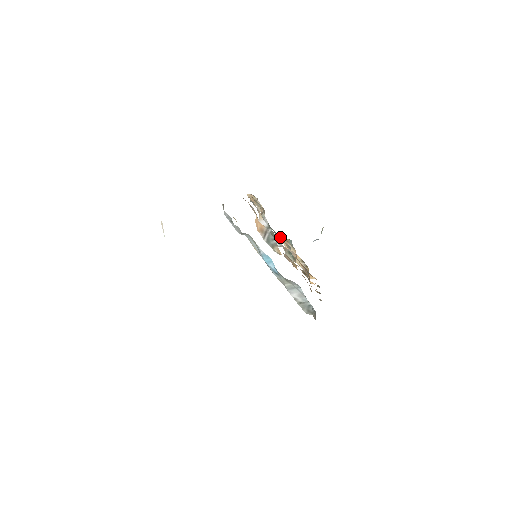
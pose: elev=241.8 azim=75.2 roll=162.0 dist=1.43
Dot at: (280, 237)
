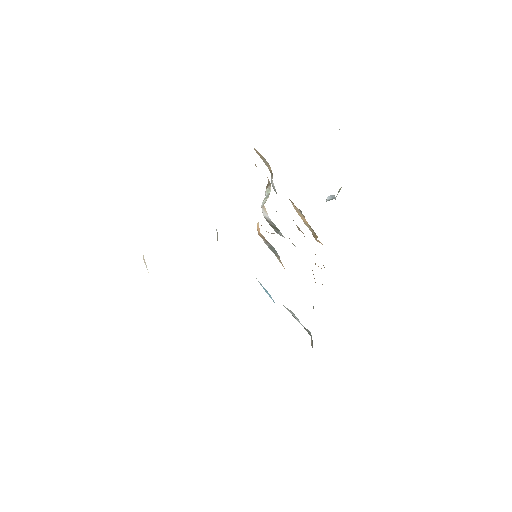
Dot at: occluded
